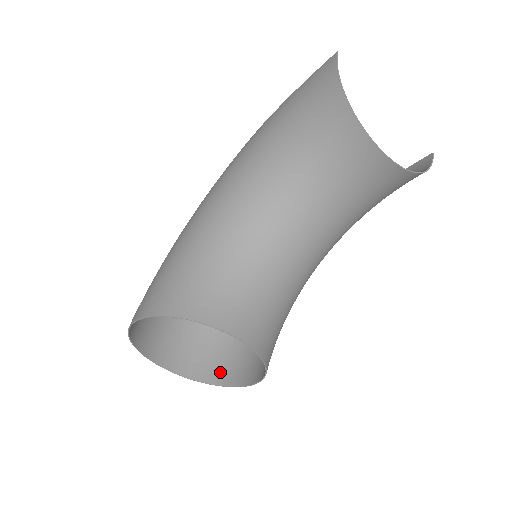
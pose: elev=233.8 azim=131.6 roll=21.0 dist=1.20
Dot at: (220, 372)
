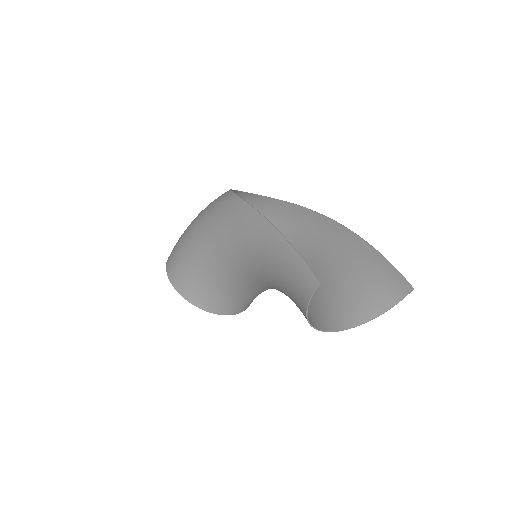
Dot at: occluded
